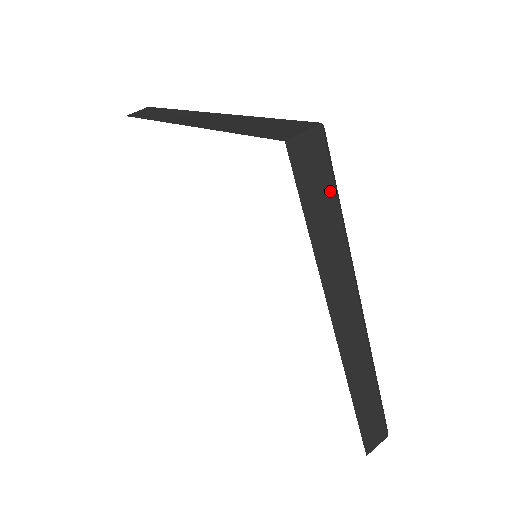
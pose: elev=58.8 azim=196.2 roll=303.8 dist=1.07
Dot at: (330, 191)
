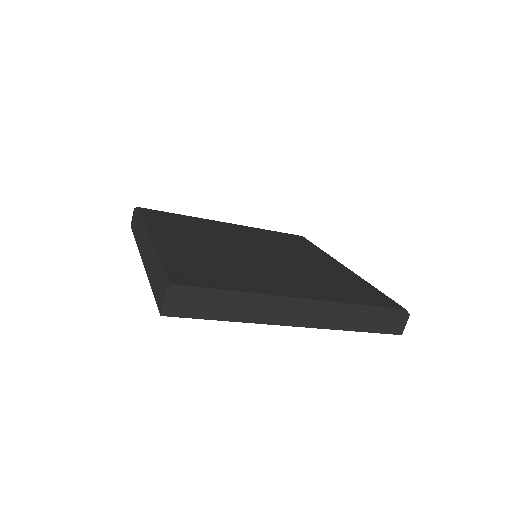
Dot at: (209, 298)
